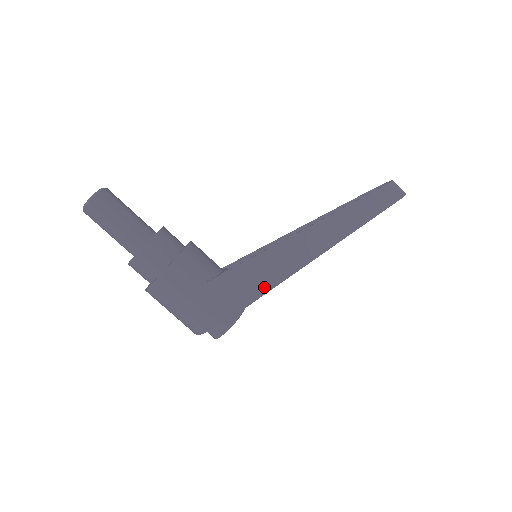
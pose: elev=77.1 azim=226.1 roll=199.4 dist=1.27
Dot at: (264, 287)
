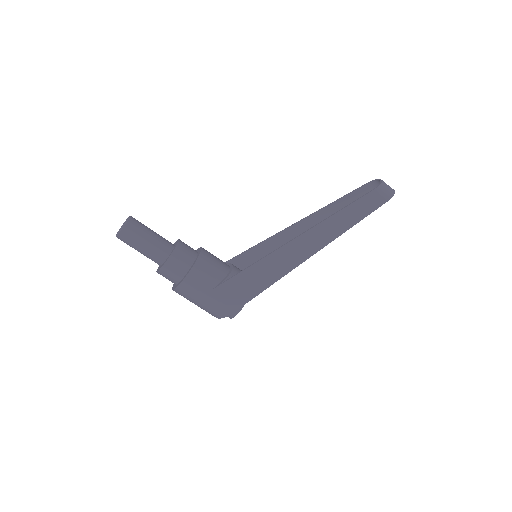
Dot at: (259, 288)
